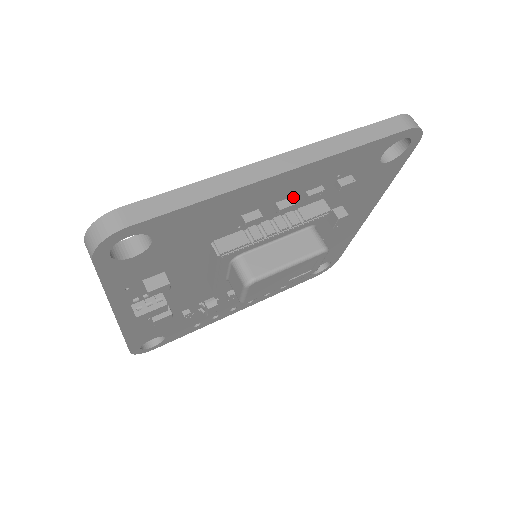
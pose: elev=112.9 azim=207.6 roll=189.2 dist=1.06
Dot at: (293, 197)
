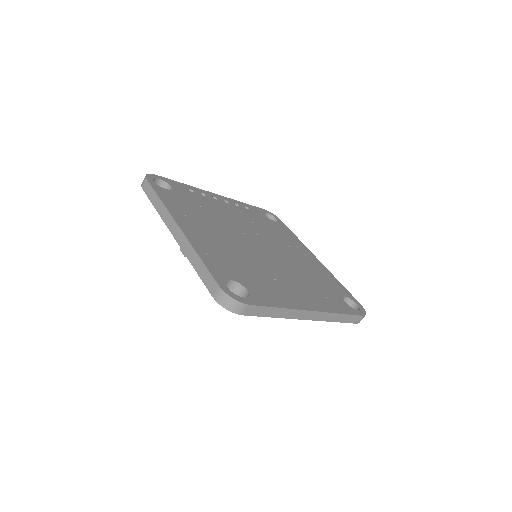
Dot at: occluded
